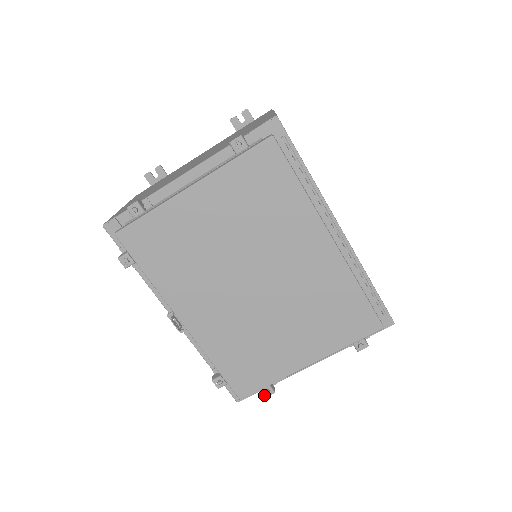
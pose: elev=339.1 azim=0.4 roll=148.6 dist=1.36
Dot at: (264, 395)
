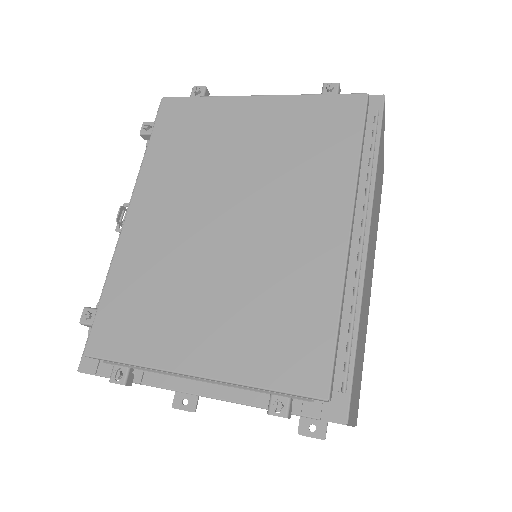
Dot at: (111, 377)
